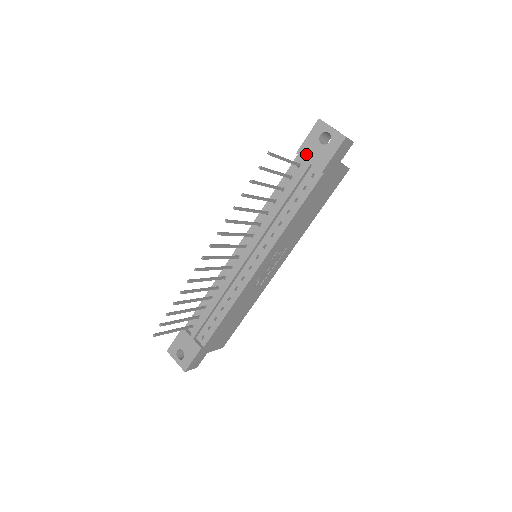
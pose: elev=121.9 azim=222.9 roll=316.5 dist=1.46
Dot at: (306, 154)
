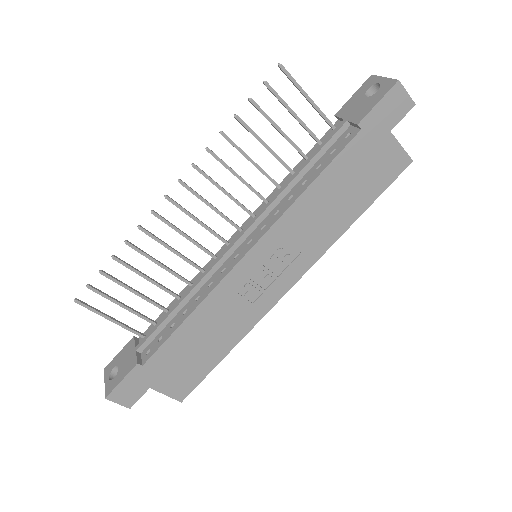
Dot at: (345, 112)
